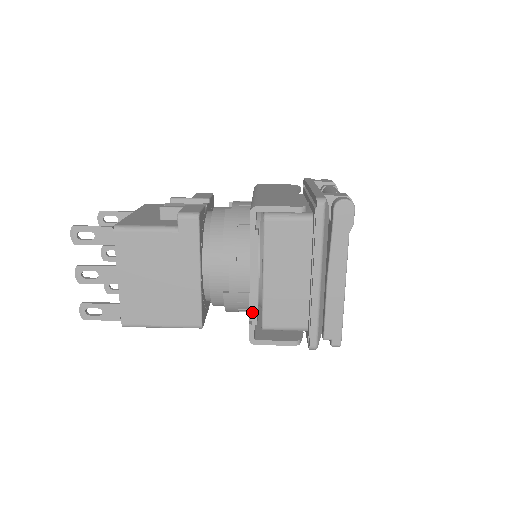
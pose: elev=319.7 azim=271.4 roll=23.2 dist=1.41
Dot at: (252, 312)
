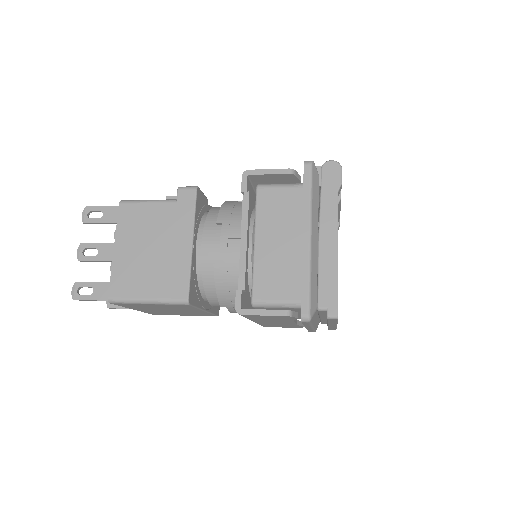
Dot at: (240, 276)
